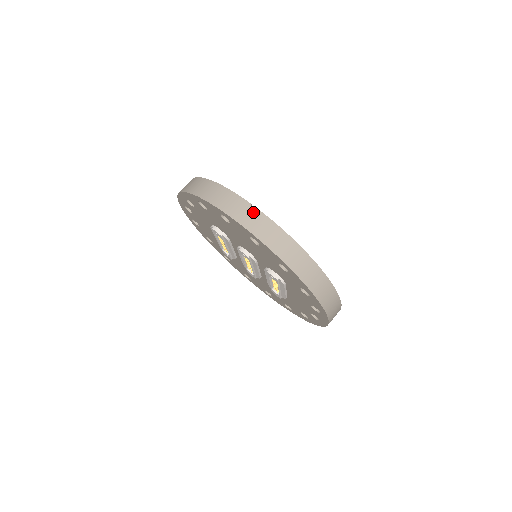
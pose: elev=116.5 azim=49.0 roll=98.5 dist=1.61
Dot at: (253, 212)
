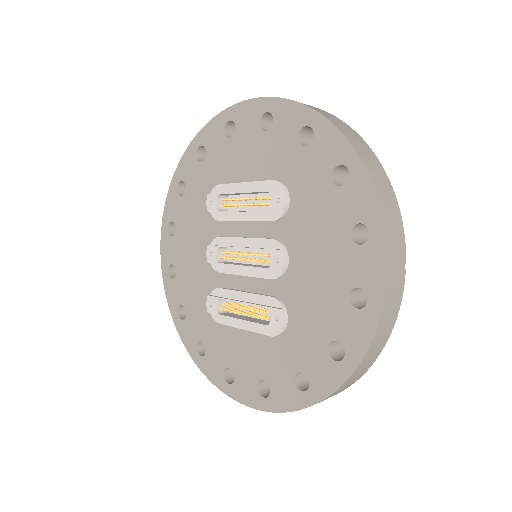
Dot at: (402, 275)
